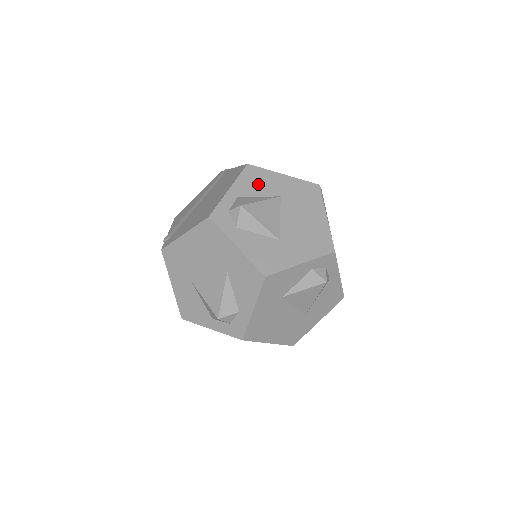
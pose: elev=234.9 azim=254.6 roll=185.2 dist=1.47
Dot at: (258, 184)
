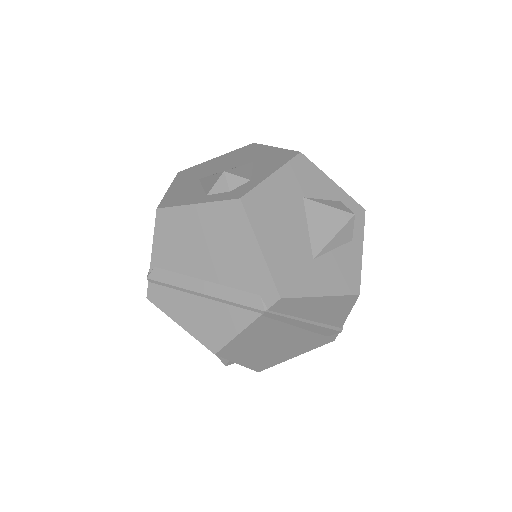
Dot at: occluded
